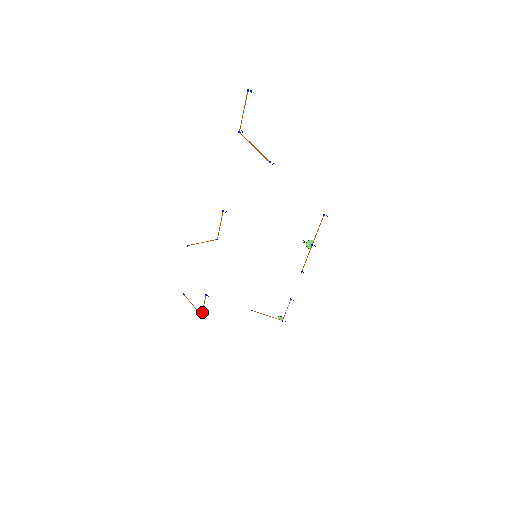
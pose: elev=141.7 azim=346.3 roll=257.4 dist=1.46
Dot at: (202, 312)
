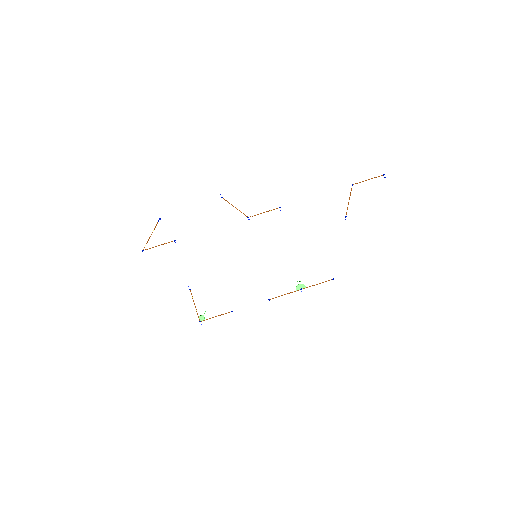
Dot at: occluded
